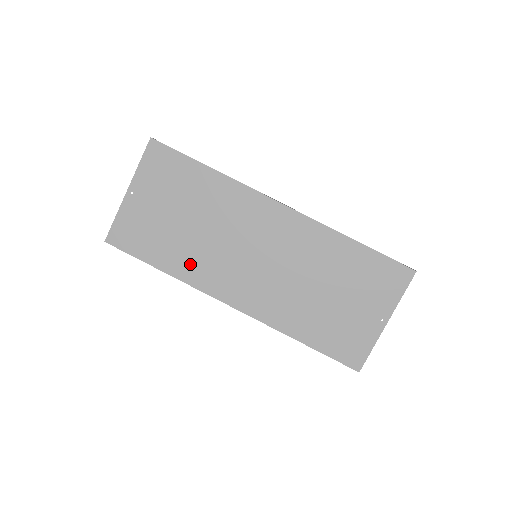
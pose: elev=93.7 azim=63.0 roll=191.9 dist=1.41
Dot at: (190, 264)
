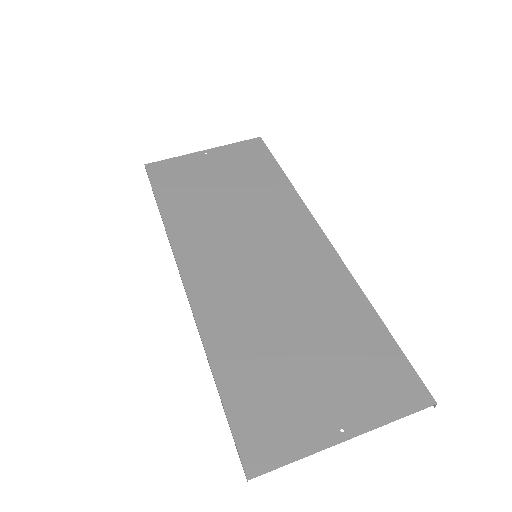
Dot at: (189, 221)
